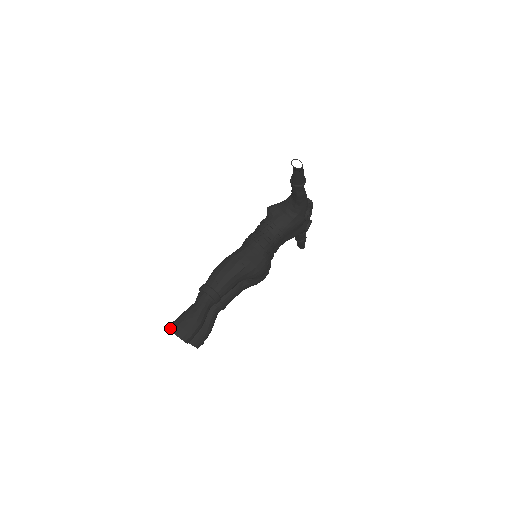
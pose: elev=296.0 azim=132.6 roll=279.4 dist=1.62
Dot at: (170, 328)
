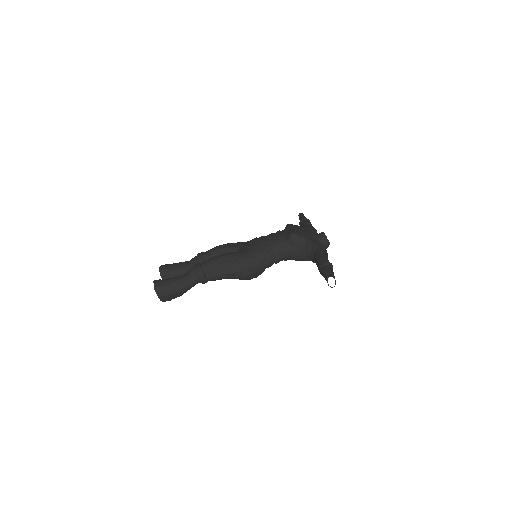
Dot at: (156, 289)
